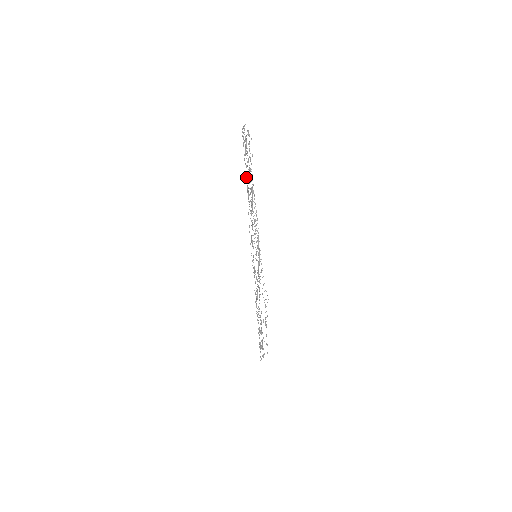
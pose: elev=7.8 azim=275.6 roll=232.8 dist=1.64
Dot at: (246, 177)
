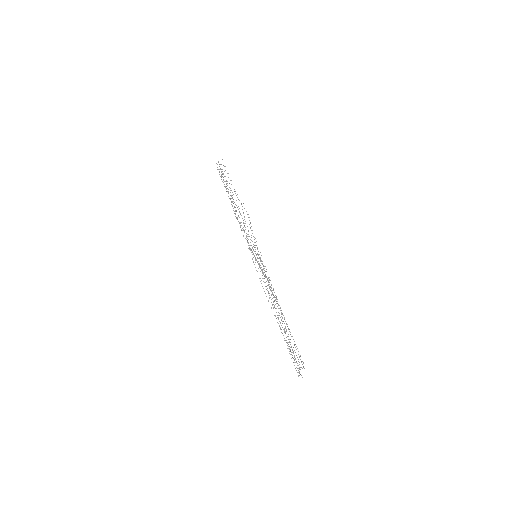
Dot at: occluded
